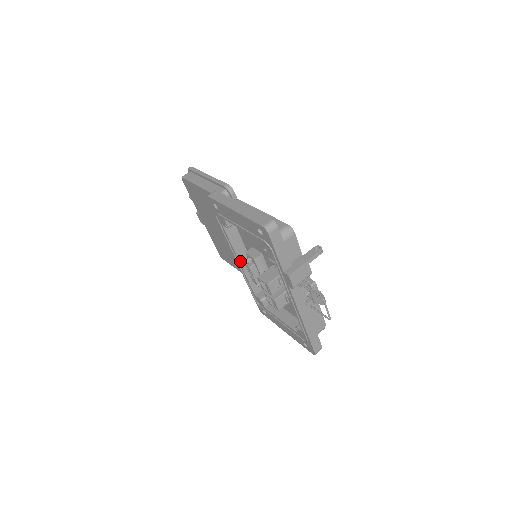
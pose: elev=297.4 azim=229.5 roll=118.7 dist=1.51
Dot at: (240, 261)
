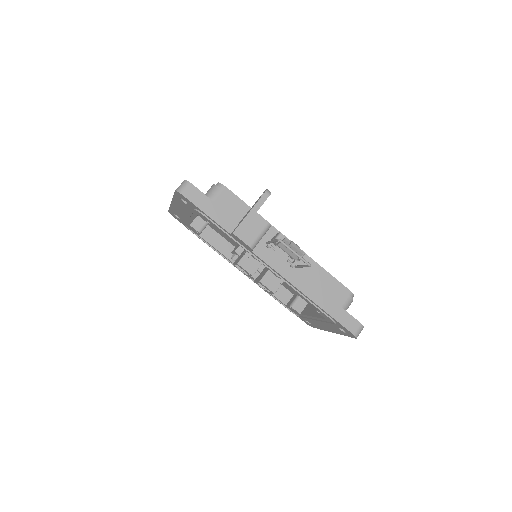
Dot at: occluded
